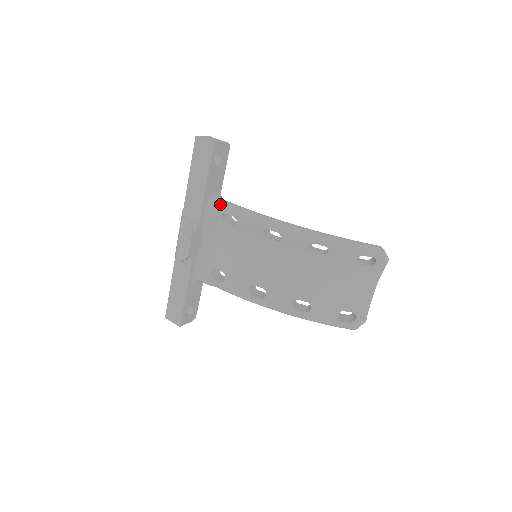
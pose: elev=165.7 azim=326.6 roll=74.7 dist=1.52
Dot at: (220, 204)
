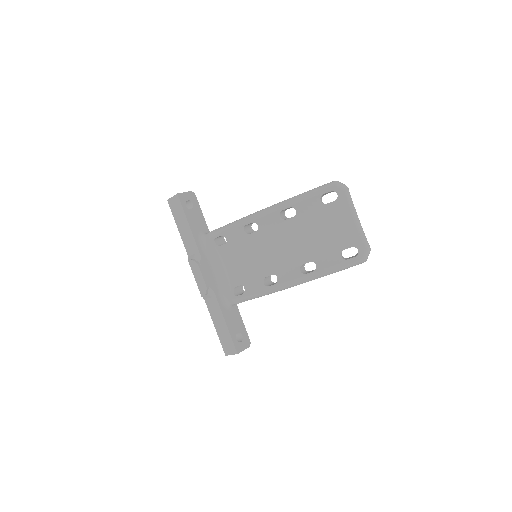
Dot at: (208, 234)
